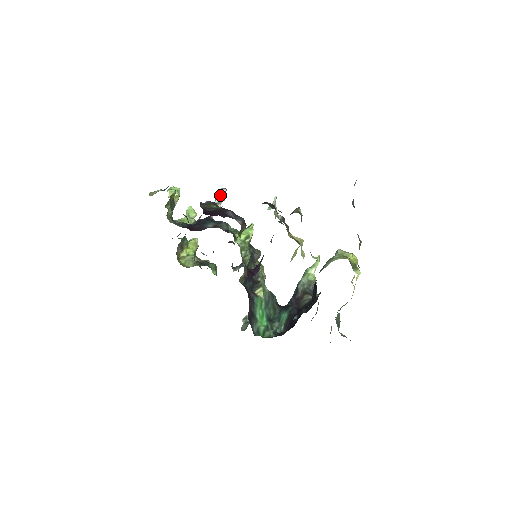
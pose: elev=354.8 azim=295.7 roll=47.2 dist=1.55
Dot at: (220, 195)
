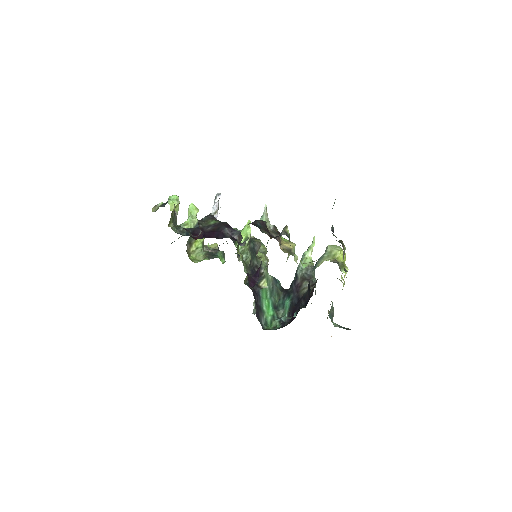
Dot at: (216, 204)
